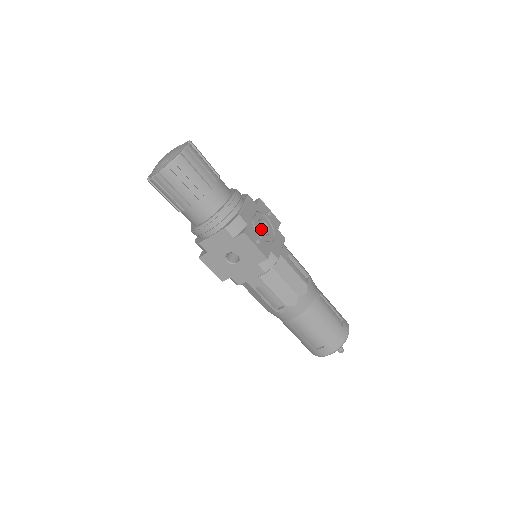
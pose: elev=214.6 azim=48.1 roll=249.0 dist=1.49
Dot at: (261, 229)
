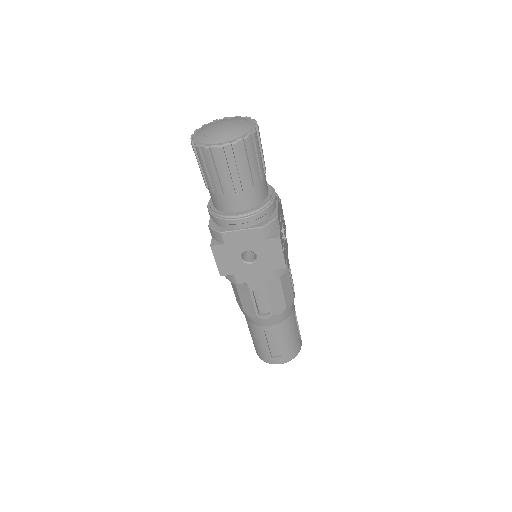
Dot at: occluded
